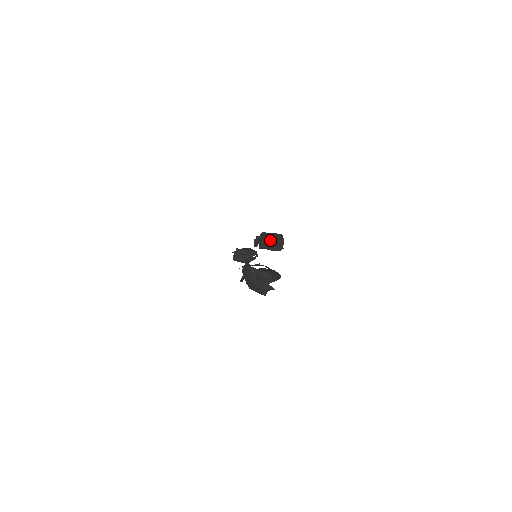
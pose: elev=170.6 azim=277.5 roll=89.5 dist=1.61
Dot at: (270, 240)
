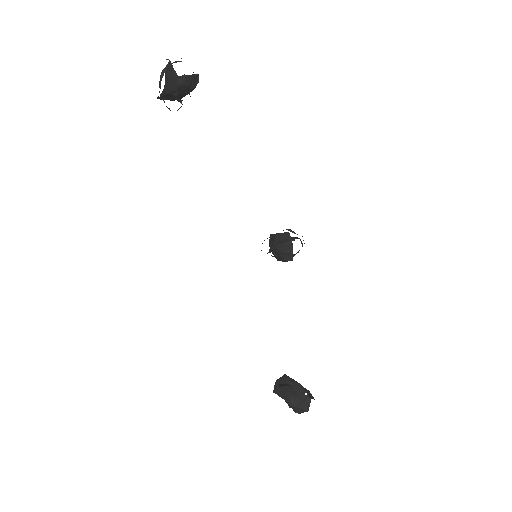
Dot at: occluded
